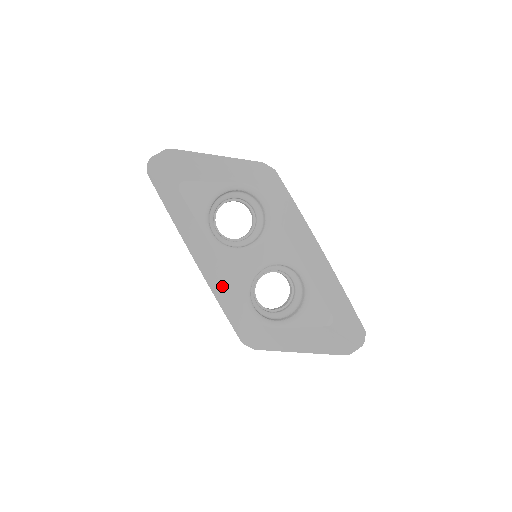
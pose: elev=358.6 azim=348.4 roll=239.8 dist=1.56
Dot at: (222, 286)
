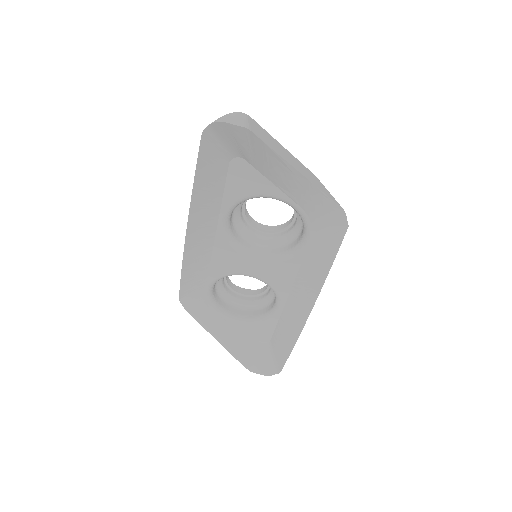
Dot at: (197, 261)
